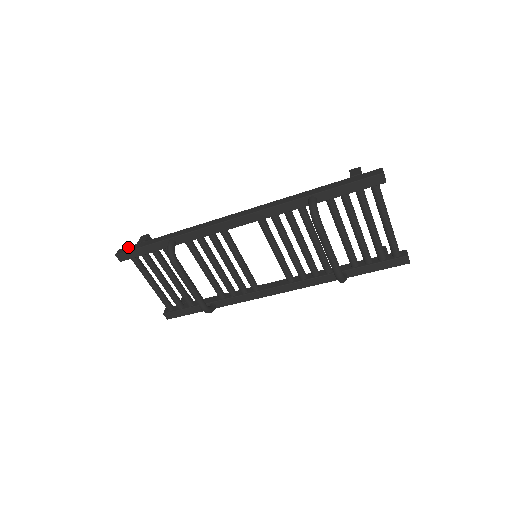
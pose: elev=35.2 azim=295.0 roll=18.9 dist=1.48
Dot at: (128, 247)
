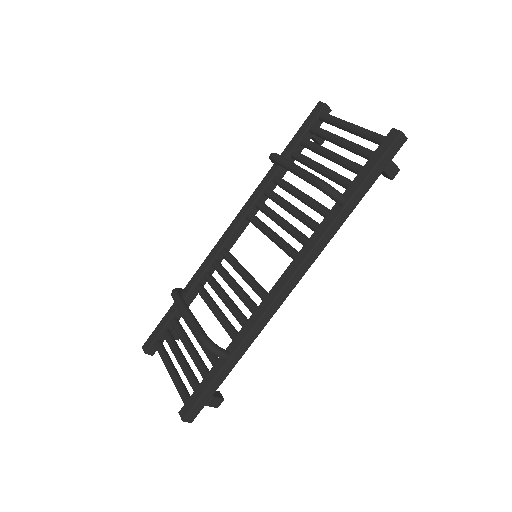
Dot at: occluded
